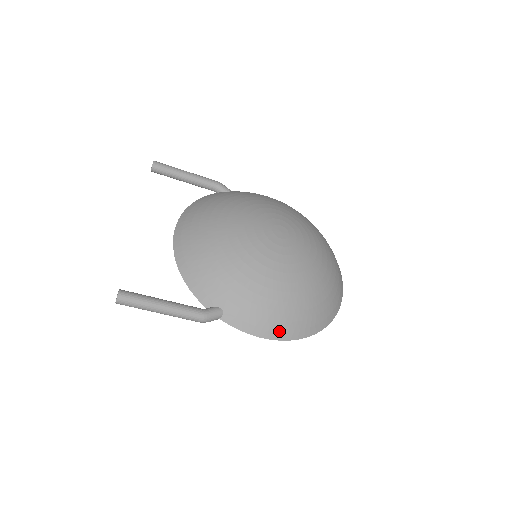
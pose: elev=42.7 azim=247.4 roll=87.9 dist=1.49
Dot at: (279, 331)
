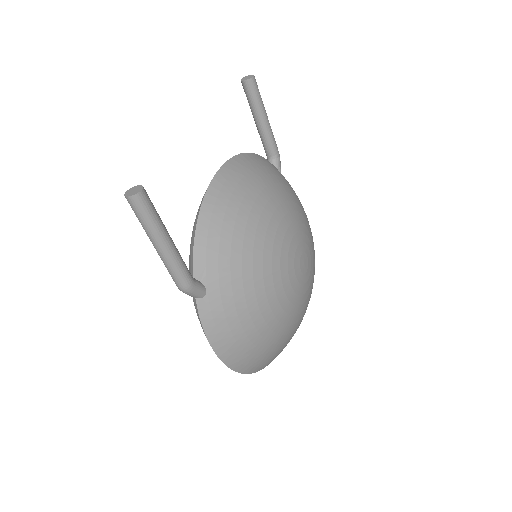
Dot at: (230, 353)
